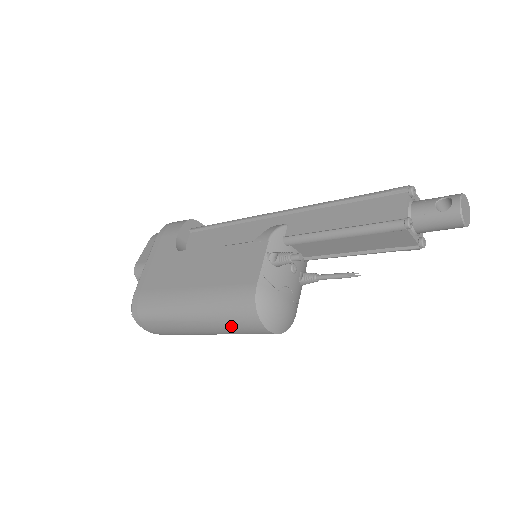
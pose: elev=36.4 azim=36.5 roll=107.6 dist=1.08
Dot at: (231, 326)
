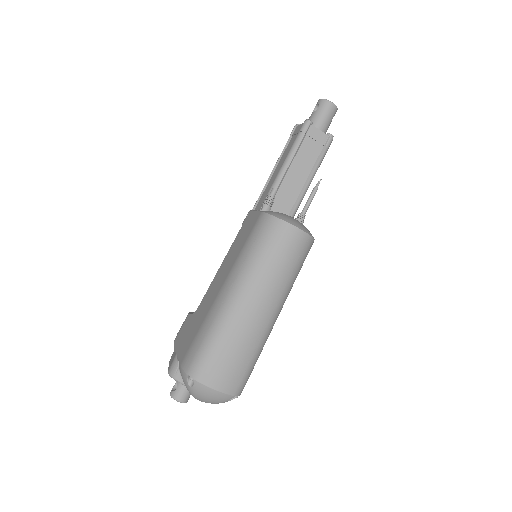
Dot at: (271, 259)
